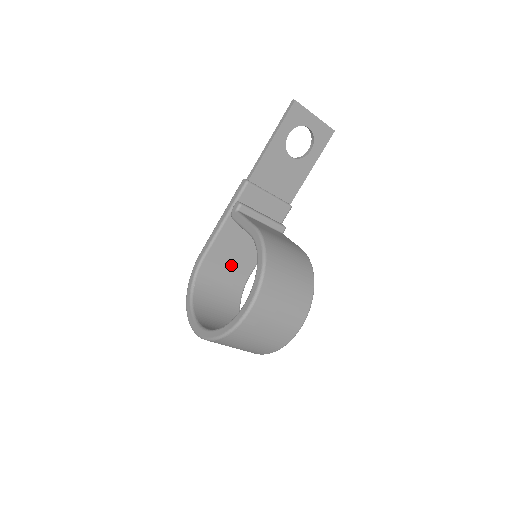
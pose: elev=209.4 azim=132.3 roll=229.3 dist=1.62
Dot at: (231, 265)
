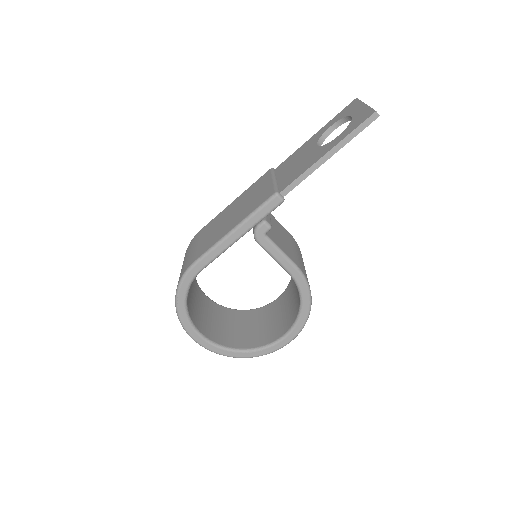
Dot at: occluded
